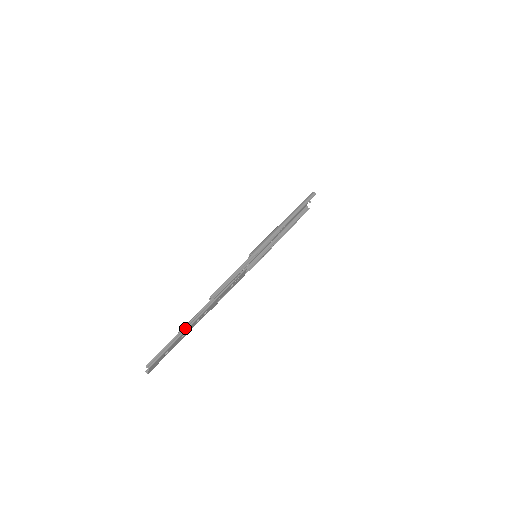
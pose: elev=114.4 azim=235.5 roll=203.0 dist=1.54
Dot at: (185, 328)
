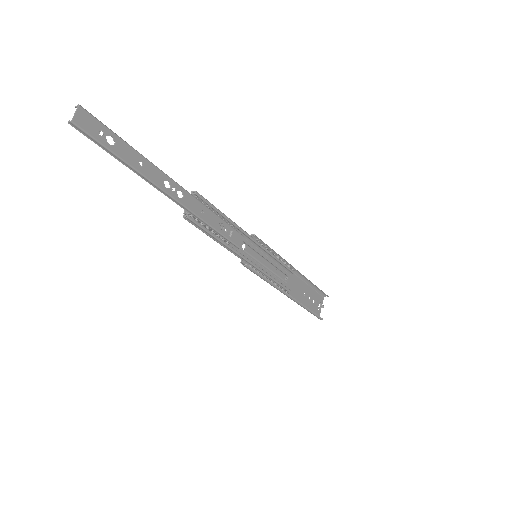
Dot at: (148, 162)
